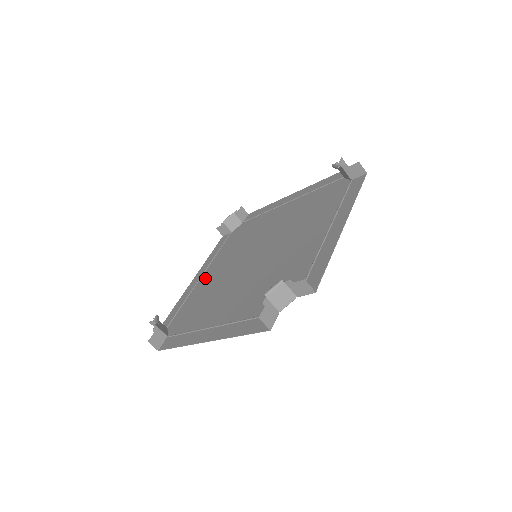
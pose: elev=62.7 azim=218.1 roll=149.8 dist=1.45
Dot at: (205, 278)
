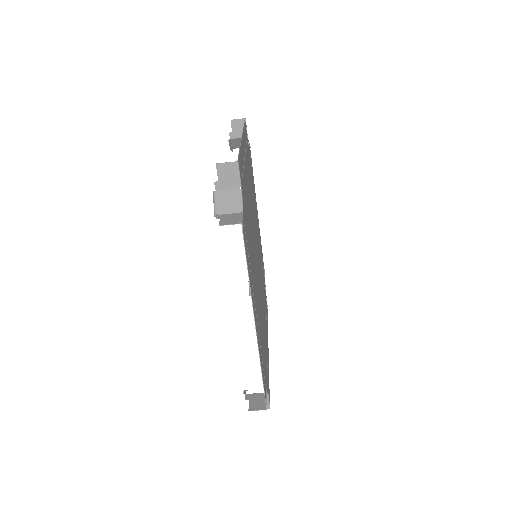
Dot at: (265, 332)
